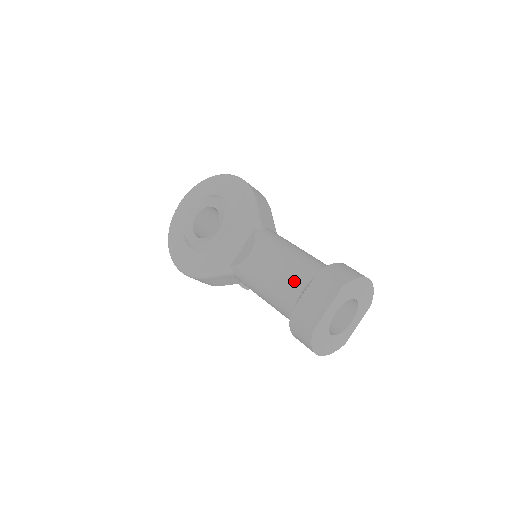
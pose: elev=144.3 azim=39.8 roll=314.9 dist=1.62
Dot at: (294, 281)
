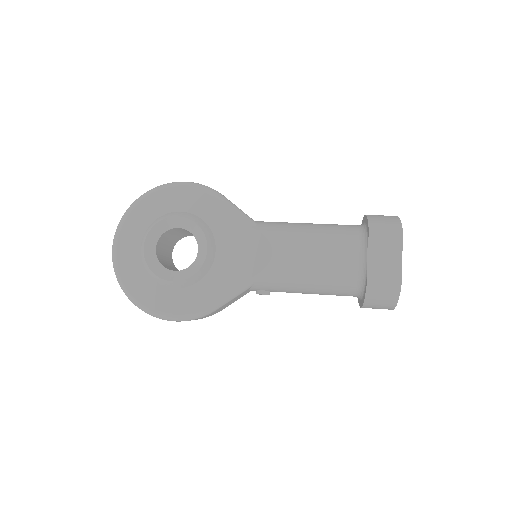
Dot at: (346, 253)
